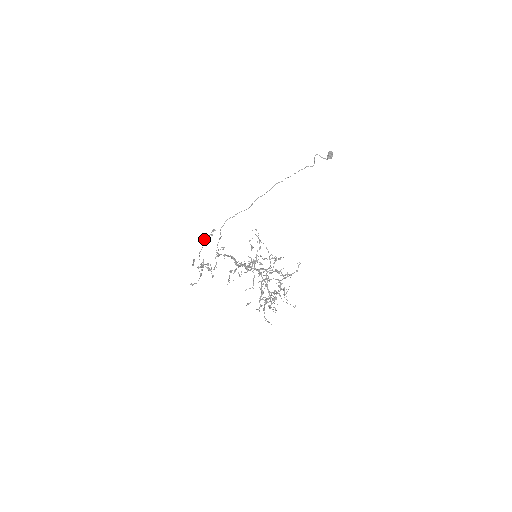
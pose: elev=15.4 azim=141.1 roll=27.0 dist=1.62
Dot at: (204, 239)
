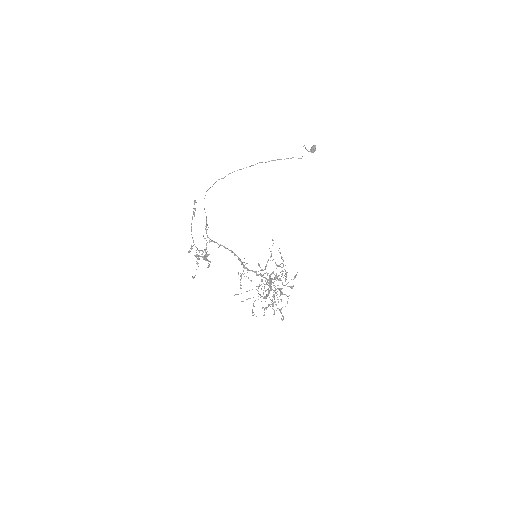
Dot at: (192, 217)
